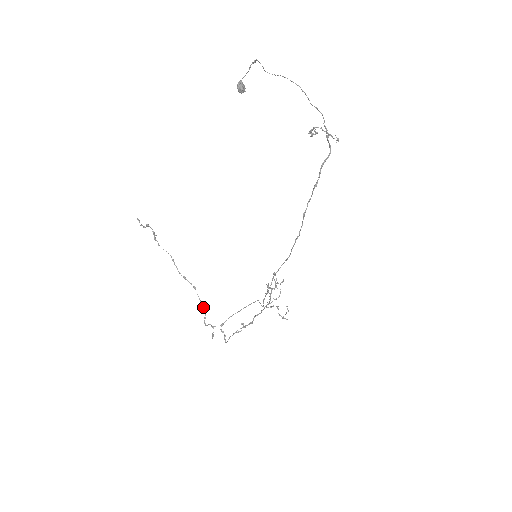
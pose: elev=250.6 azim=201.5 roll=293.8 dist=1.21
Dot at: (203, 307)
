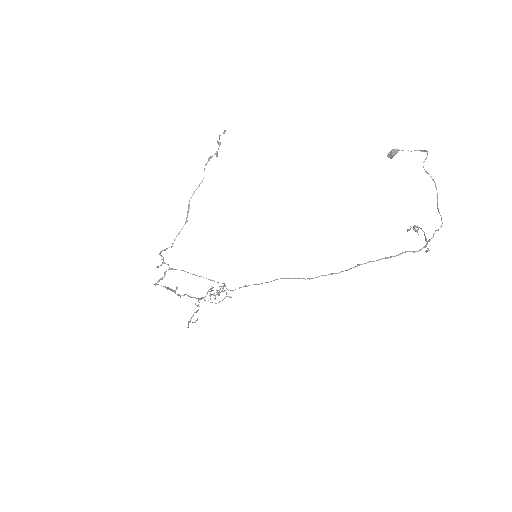
Dot at: occluded
